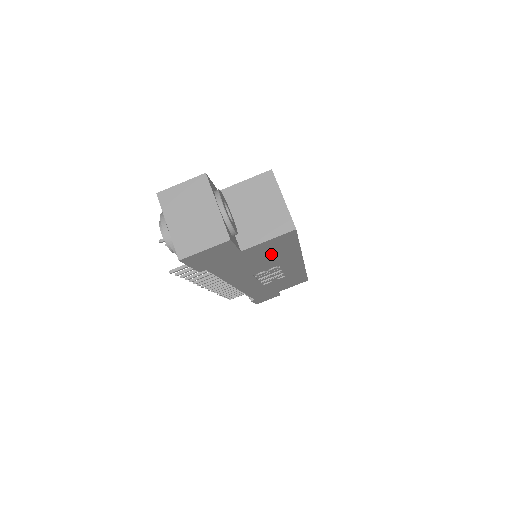
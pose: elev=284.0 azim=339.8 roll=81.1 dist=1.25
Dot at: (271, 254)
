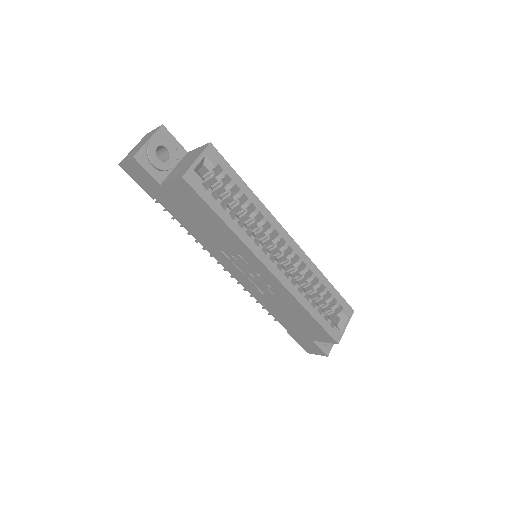
Dot at: (202, 215)
